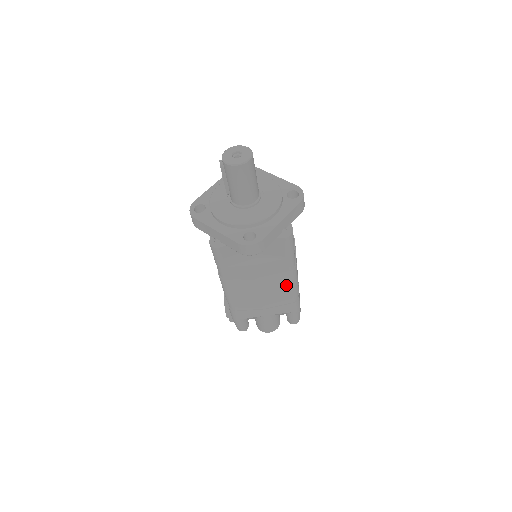
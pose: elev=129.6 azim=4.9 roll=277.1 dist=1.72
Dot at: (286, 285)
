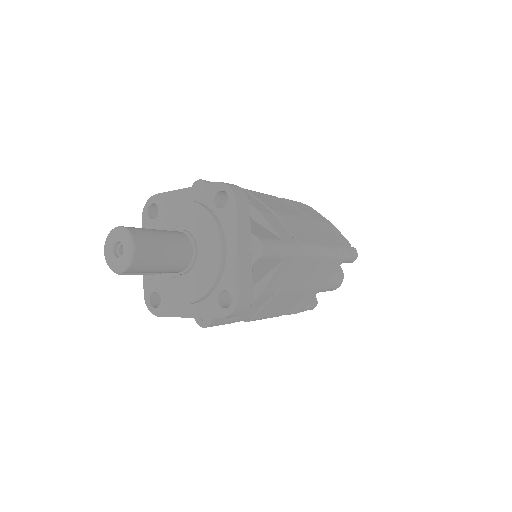
Dot at: (311, 264)
